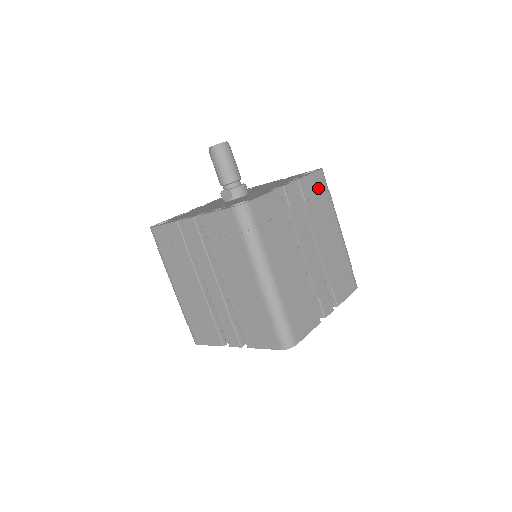
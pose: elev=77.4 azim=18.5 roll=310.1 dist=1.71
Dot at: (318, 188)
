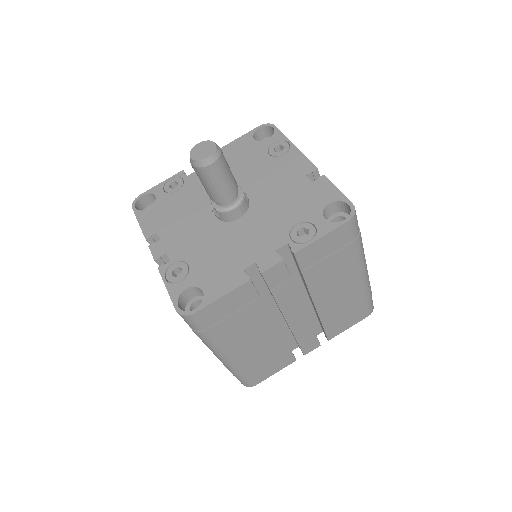
Dot at: (334, 246)
